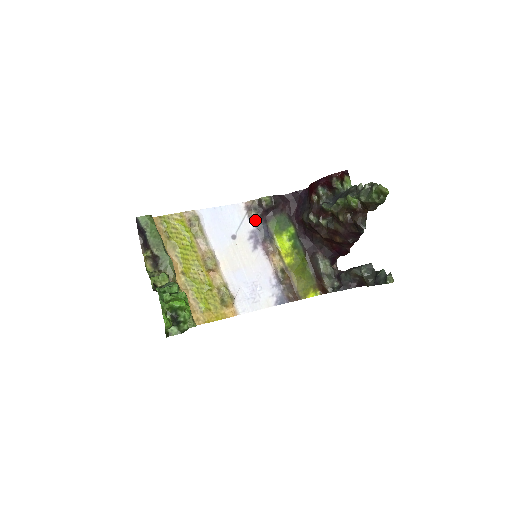
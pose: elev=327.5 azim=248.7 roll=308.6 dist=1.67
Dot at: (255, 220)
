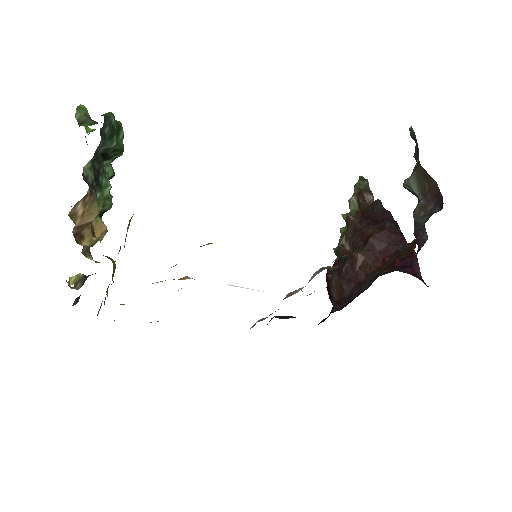
Dot at: occluded
